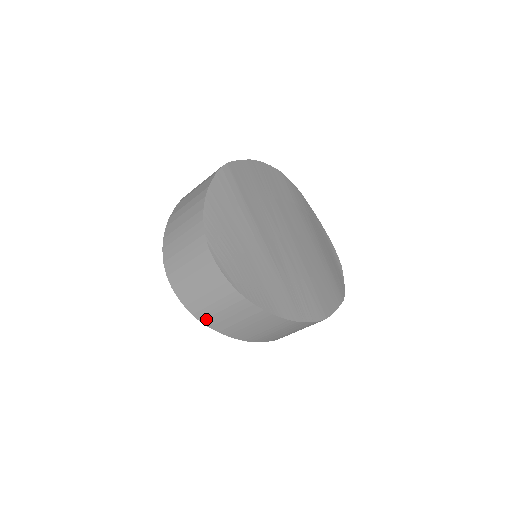
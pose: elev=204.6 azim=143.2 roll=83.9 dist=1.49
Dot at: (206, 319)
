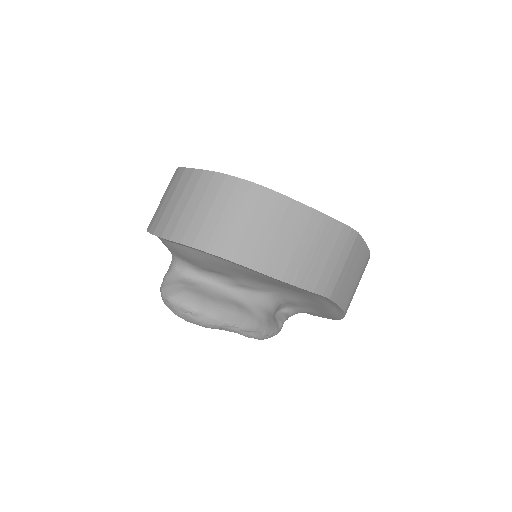
Dot at: (222, 247)
